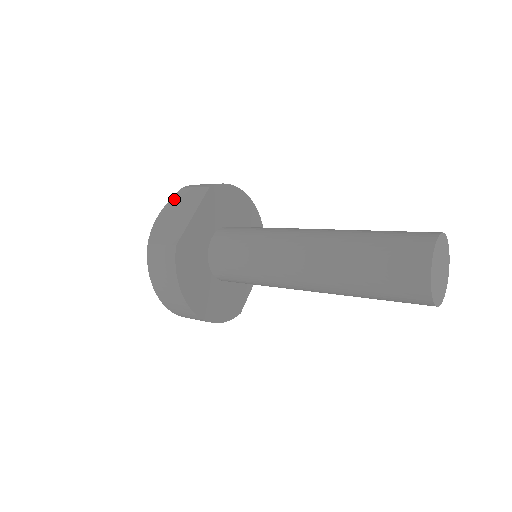
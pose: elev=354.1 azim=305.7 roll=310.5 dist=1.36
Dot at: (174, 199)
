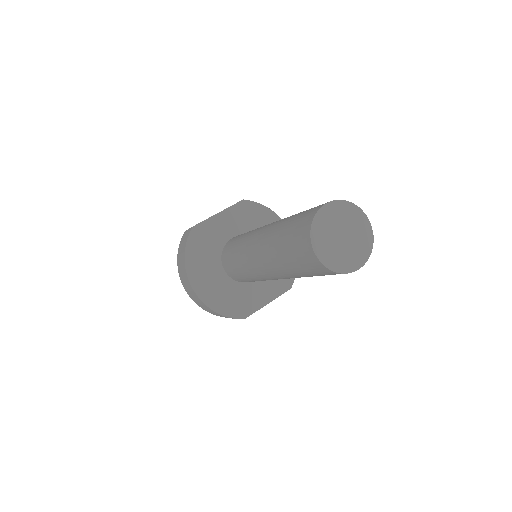
Dot at: occluded
